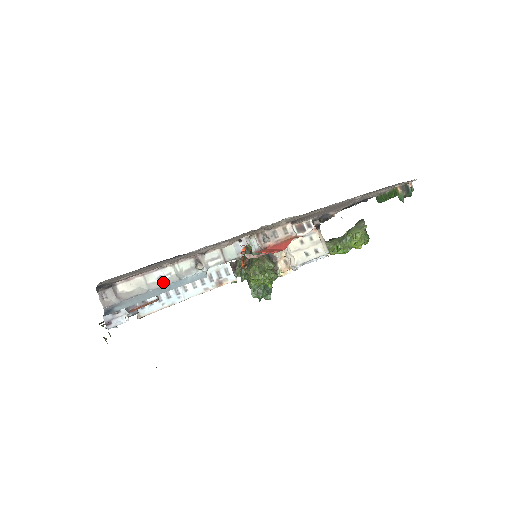
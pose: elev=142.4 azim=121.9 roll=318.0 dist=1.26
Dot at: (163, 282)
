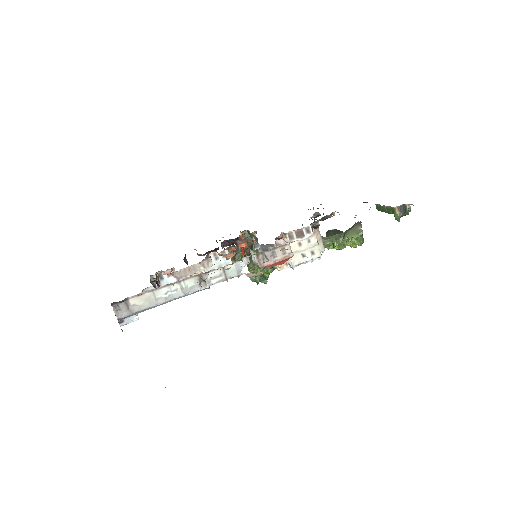
Dot at: (170, 297)
